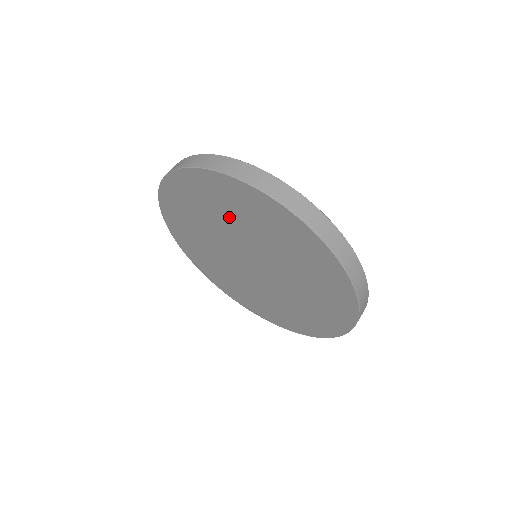
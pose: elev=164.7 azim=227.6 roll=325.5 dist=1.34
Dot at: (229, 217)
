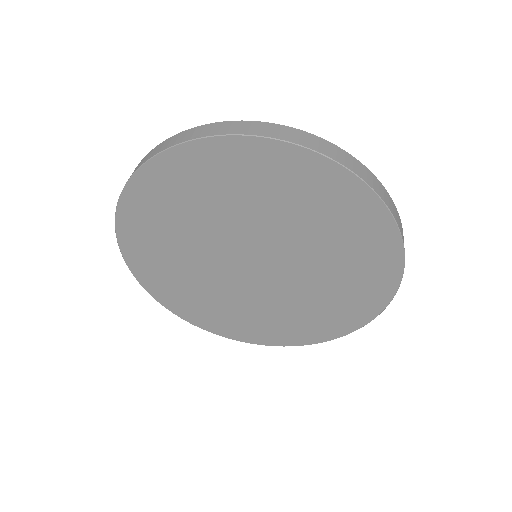
Dot at: (269, 206)
